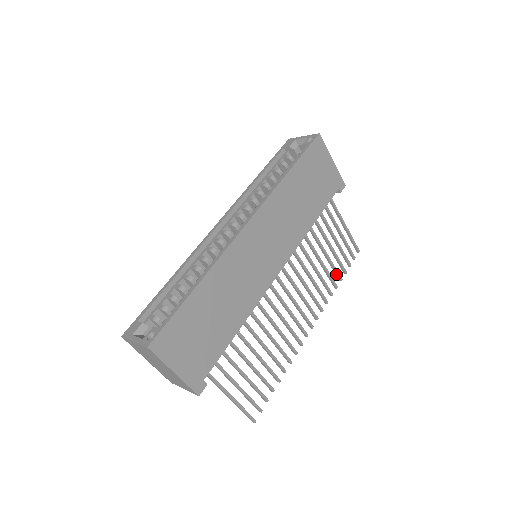
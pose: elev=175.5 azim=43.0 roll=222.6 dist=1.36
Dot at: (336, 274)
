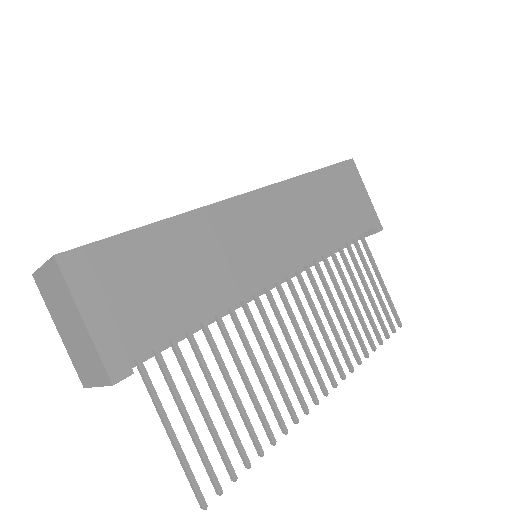
Dot at: (367, 337)
